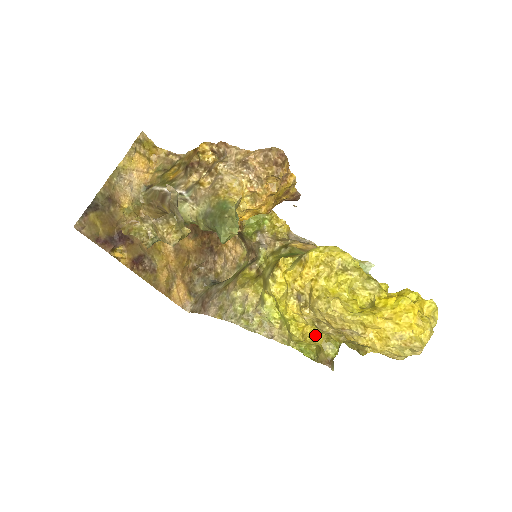
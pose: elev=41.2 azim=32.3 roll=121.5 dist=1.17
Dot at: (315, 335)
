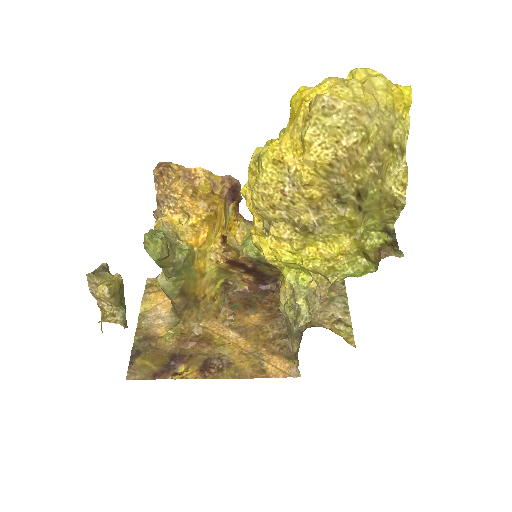
Dot at: (339, 246)
